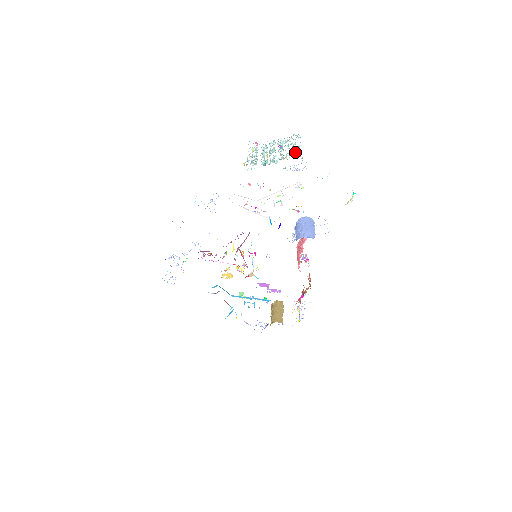
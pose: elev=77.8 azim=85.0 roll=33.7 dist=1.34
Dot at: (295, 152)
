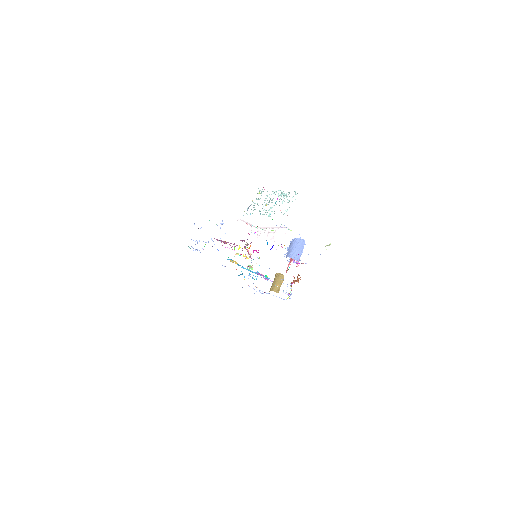
Dot at: occluded
